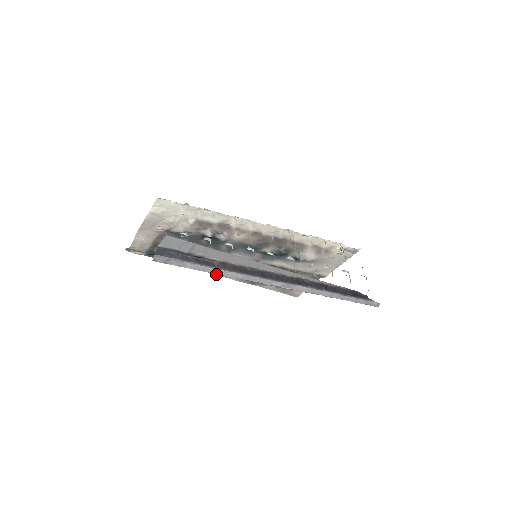
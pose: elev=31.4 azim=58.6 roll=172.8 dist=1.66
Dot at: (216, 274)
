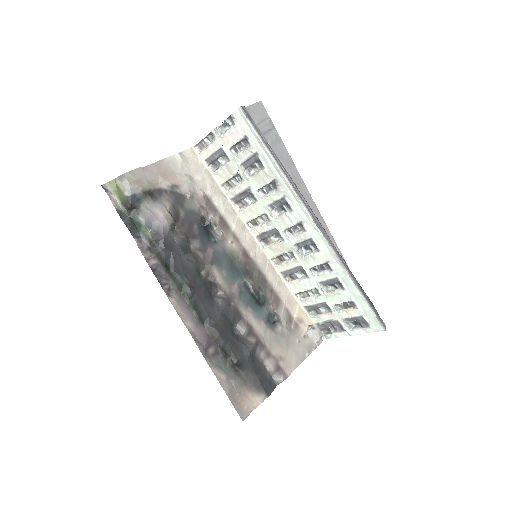
Dot at: (171, 303)
